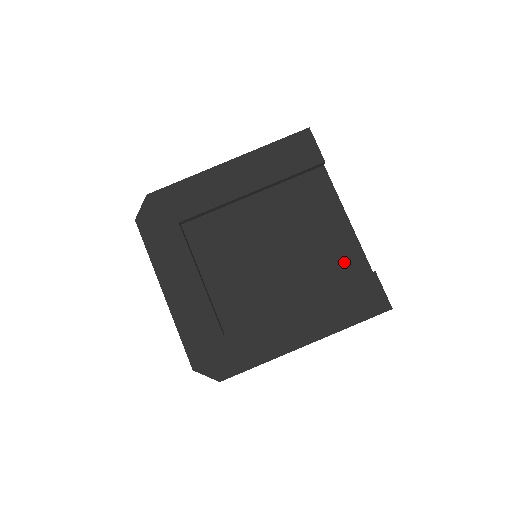
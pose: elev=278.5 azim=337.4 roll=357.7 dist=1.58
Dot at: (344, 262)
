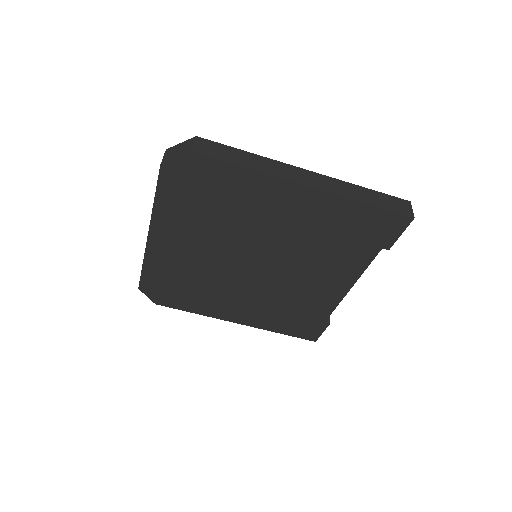
Dot at: (318, 300)
